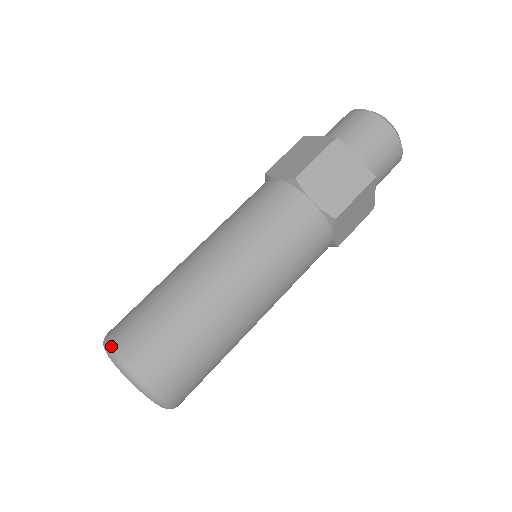
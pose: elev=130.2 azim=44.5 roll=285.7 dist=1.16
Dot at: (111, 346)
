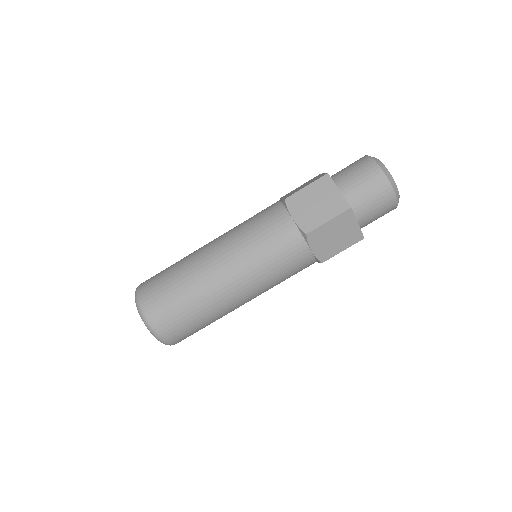
Dot at: (145, 316)
